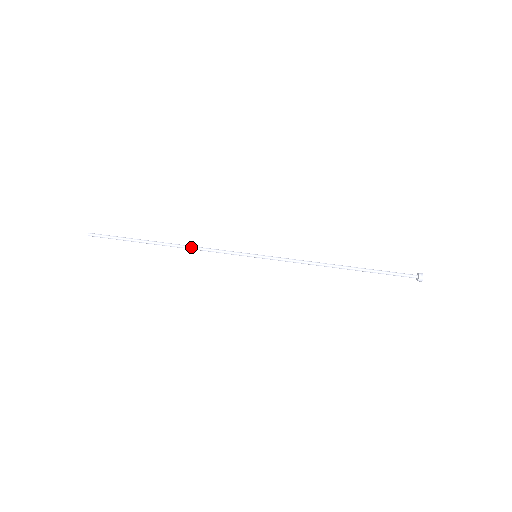
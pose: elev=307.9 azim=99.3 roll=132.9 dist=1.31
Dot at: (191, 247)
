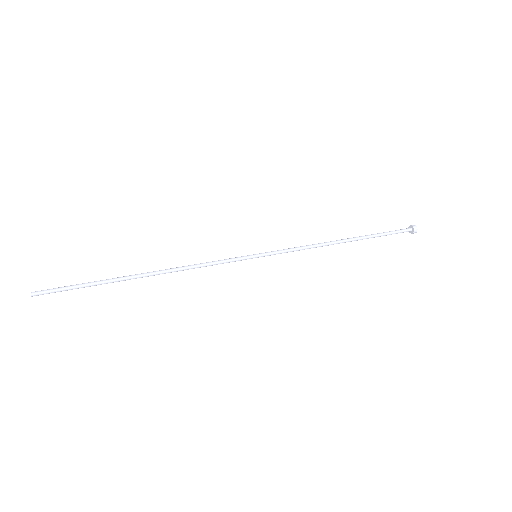
Dot at: (179, 267)
